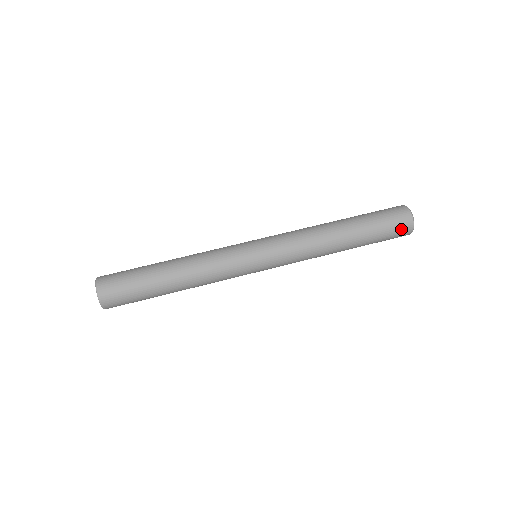
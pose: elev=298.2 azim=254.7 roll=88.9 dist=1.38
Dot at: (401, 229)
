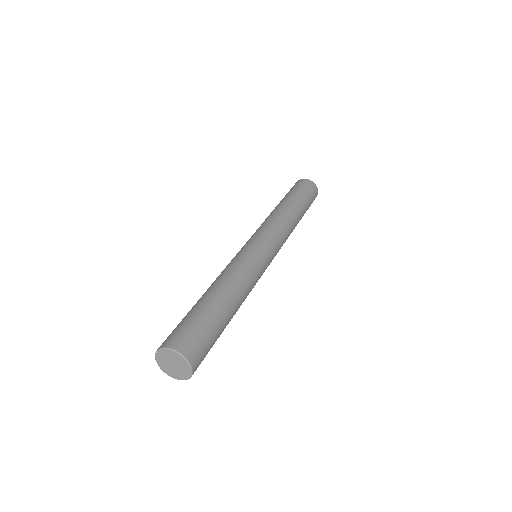
Dot at: (314, 194)
